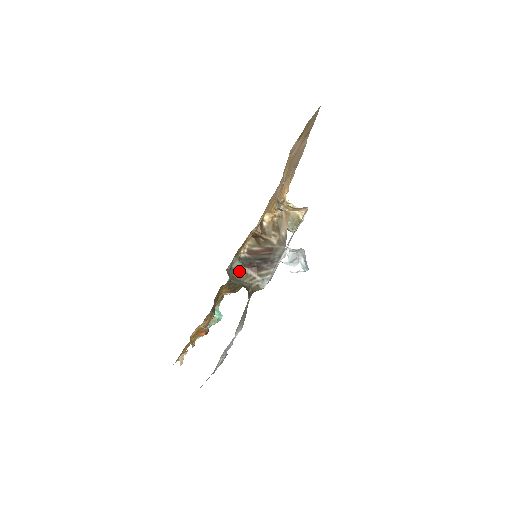
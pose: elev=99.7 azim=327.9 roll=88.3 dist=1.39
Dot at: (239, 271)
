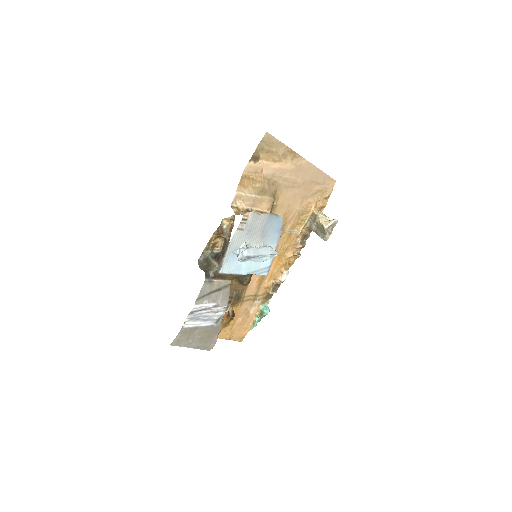
Dot at: (208, 261)
